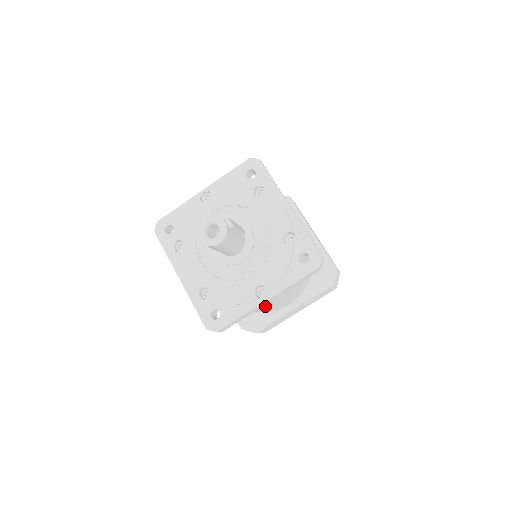
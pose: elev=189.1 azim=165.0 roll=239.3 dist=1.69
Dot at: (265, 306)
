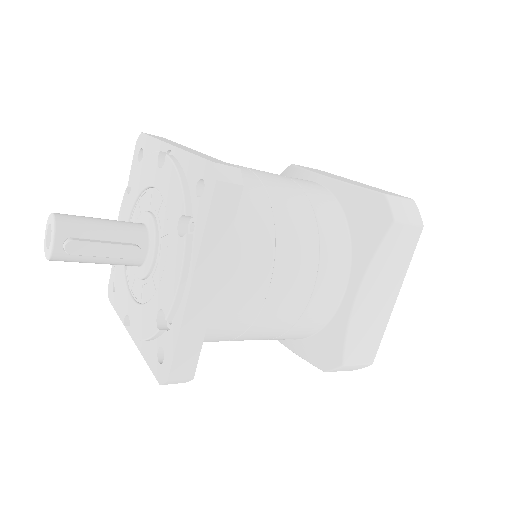
Dot at: occluded
